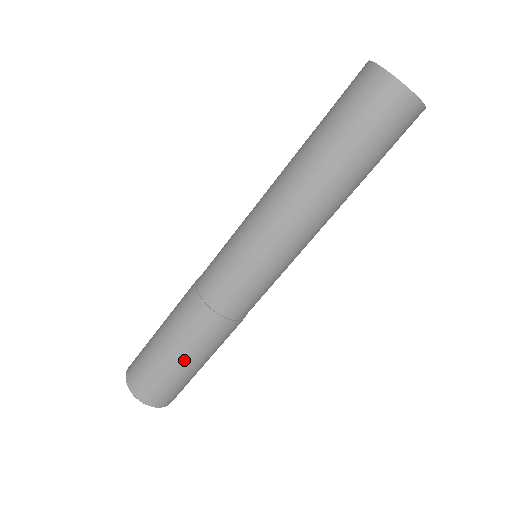
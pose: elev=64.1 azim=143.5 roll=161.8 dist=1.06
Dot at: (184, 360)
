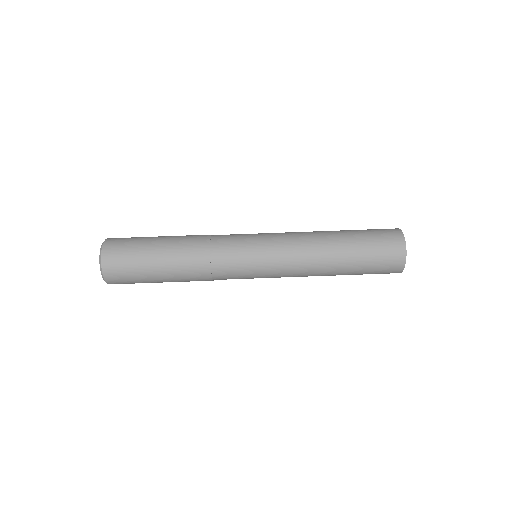
Dot at: (159, 257)
